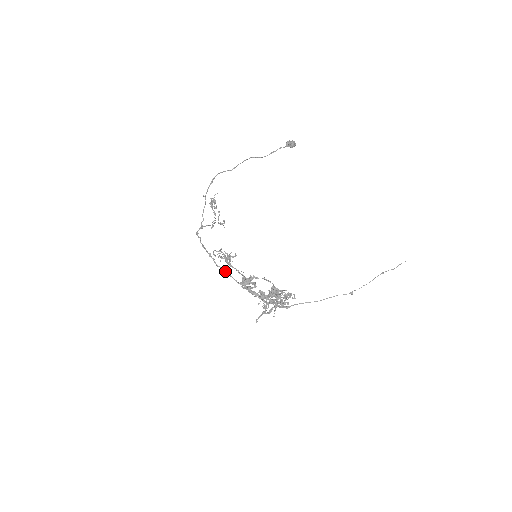
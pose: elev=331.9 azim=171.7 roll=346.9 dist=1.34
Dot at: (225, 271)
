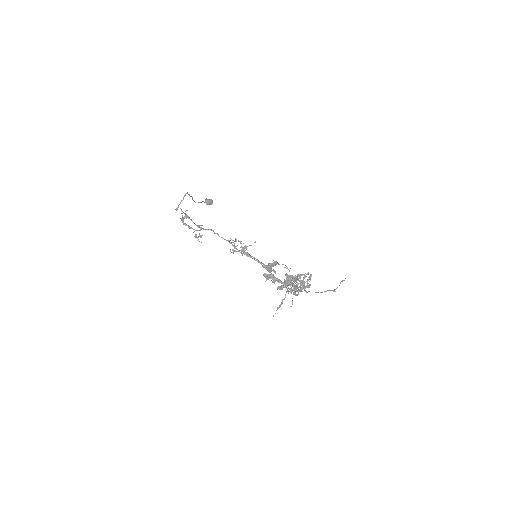
Dot at: (250, 256)
